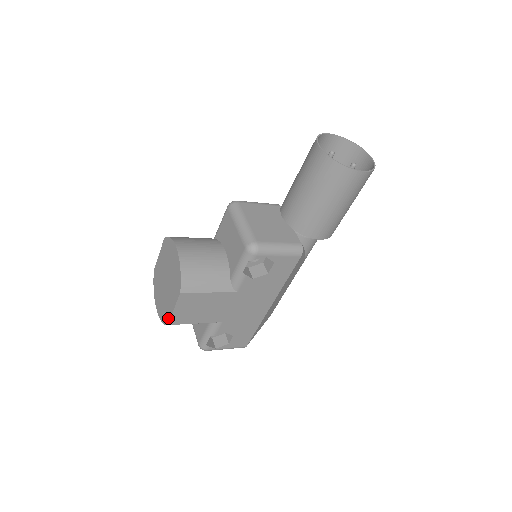
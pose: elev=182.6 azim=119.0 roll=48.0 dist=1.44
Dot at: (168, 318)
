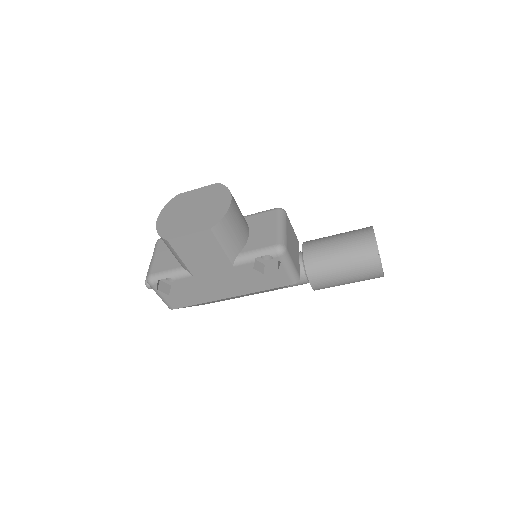
Dot at: (173, 236)
